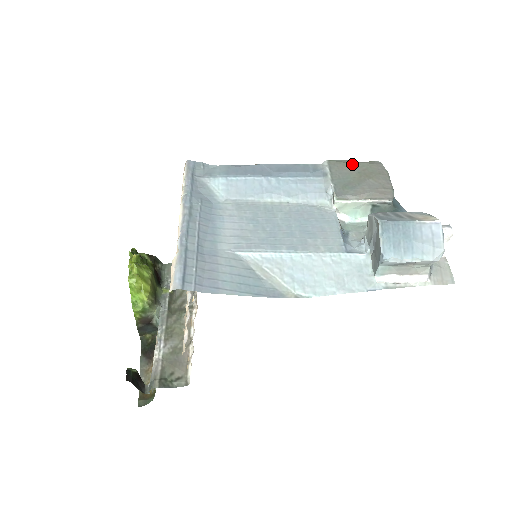
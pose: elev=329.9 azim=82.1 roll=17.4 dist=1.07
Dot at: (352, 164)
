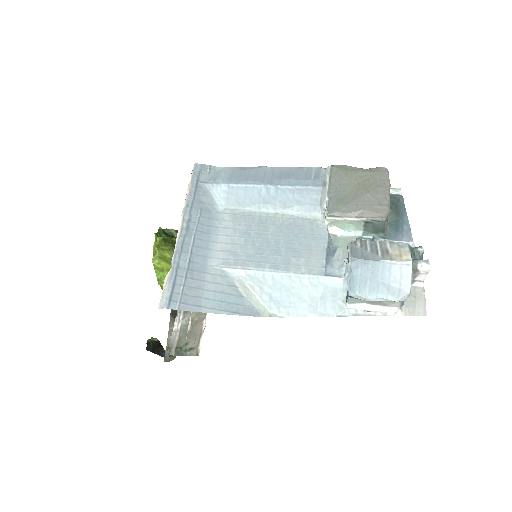
Dot at: (354, 173)
